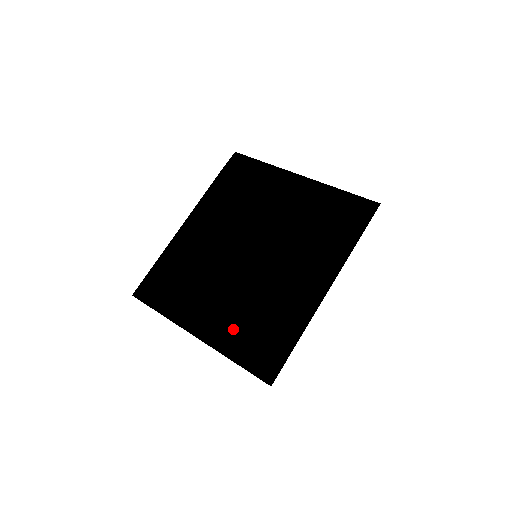
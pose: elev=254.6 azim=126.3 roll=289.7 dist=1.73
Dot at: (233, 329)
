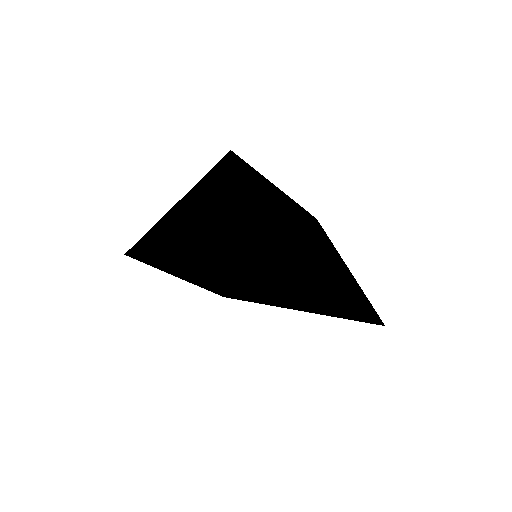
Dot at: (204, 285)
